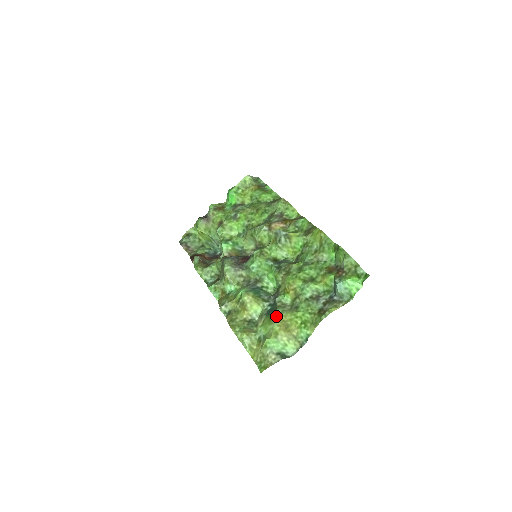
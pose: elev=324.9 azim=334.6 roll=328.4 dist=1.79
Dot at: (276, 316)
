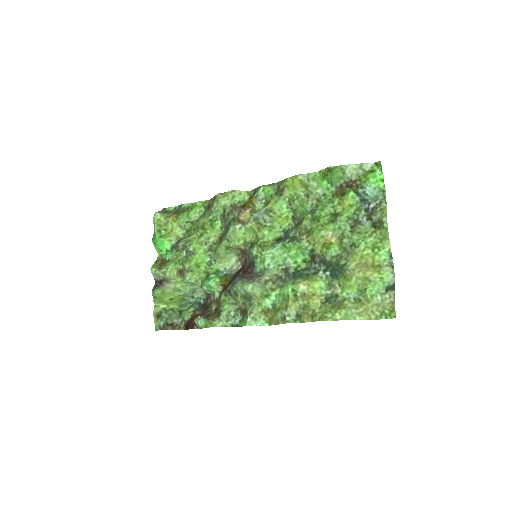
Dot at: (348, 268)
